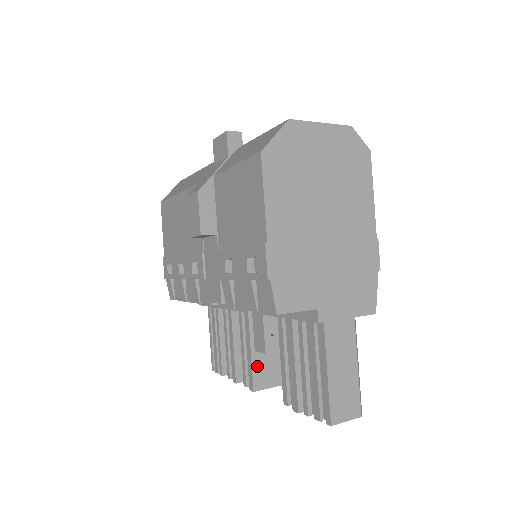
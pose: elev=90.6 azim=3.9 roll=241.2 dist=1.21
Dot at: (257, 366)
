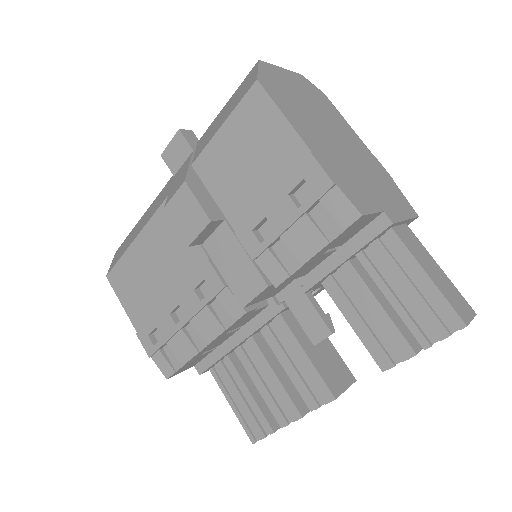
Dot at: (321, 369)
